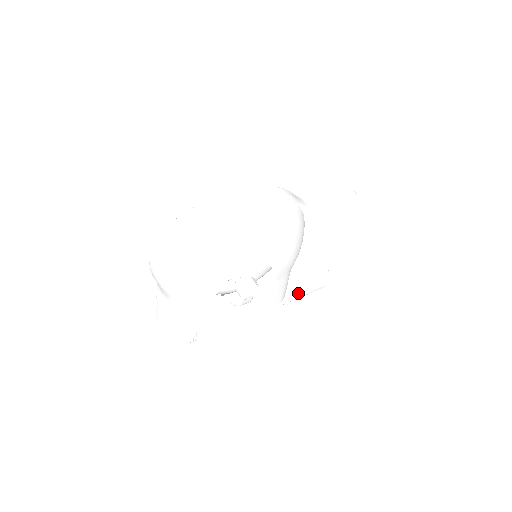
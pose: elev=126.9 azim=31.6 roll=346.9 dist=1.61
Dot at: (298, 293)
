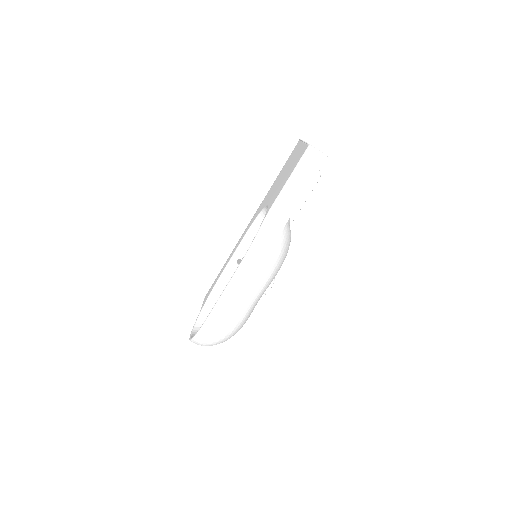
Dot at: (299, 206)
